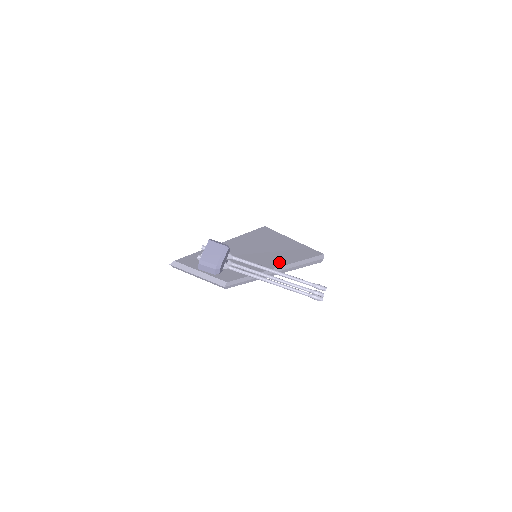
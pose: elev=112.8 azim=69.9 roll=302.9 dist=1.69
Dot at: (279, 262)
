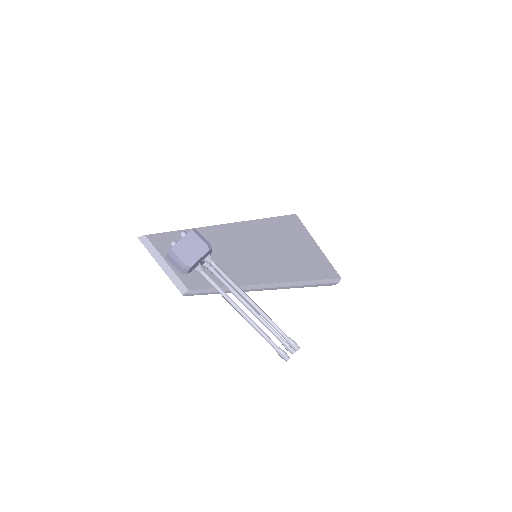
Dot at: (277, 275)
